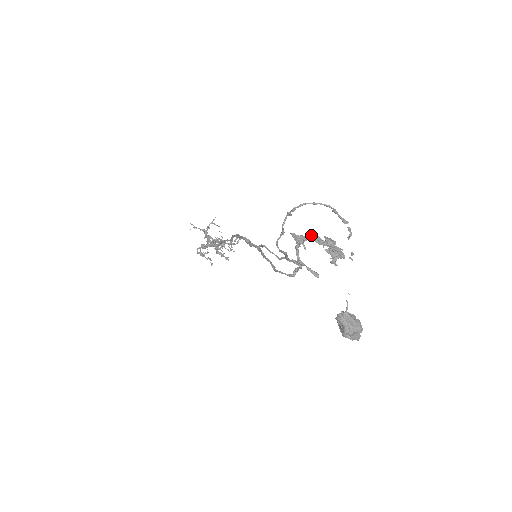
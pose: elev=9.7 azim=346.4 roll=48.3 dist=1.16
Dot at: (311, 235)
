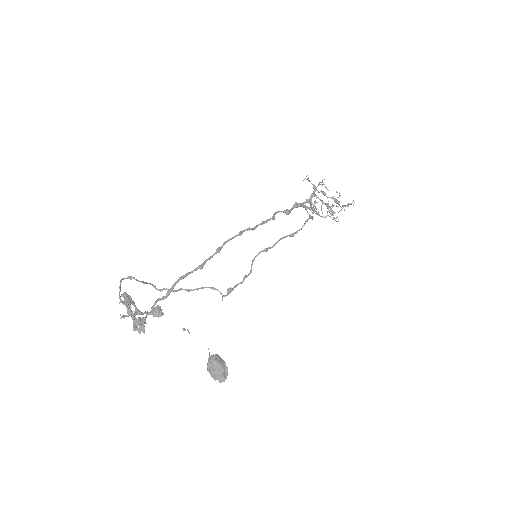
Dot at: occluded
